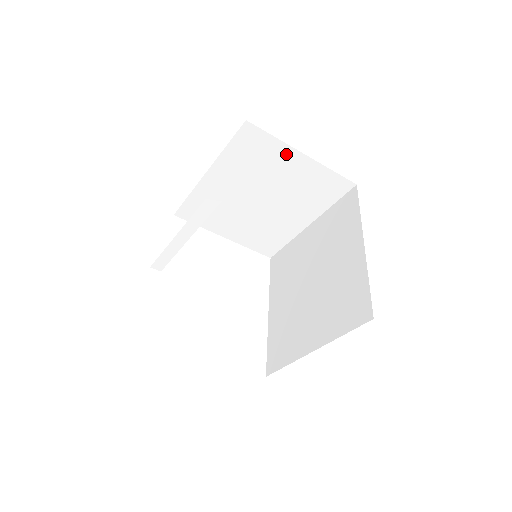
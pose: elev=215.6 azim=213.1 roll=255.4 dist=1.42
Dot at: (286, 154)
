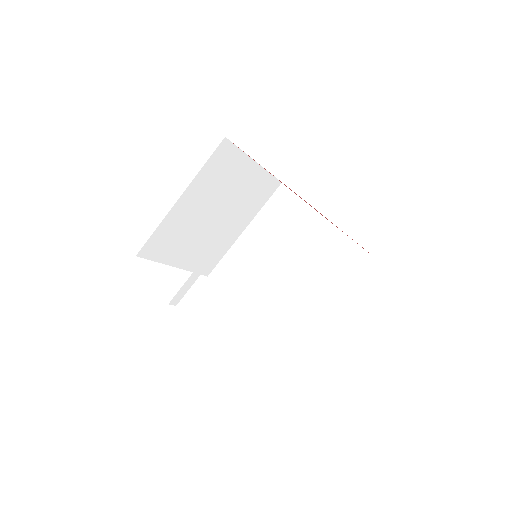
Dot at: (244, 165)
